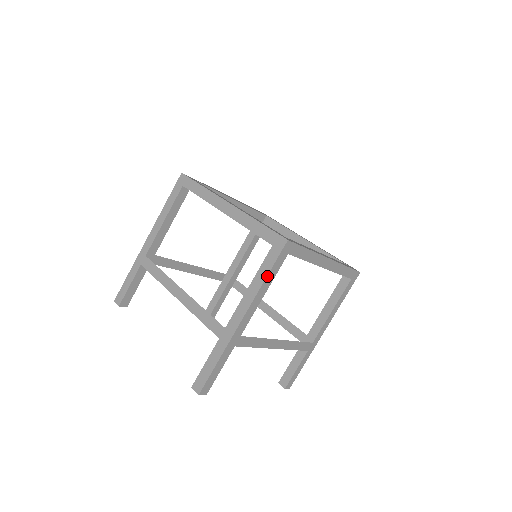
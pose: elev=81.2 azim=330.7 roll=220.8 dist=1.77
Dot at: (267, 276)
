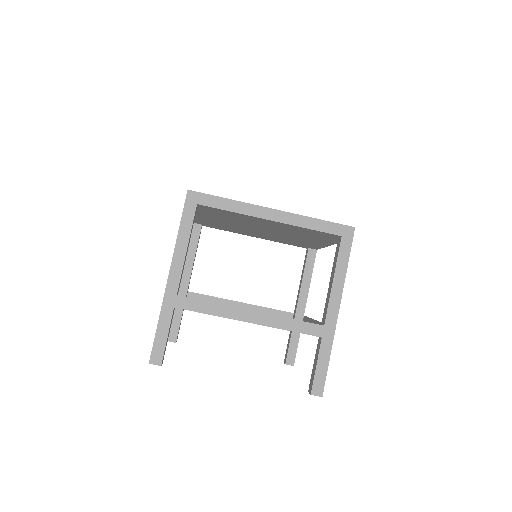
Dot at: (347, 264)
